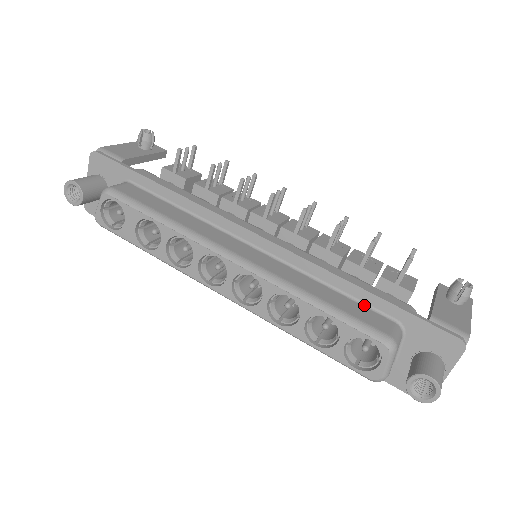
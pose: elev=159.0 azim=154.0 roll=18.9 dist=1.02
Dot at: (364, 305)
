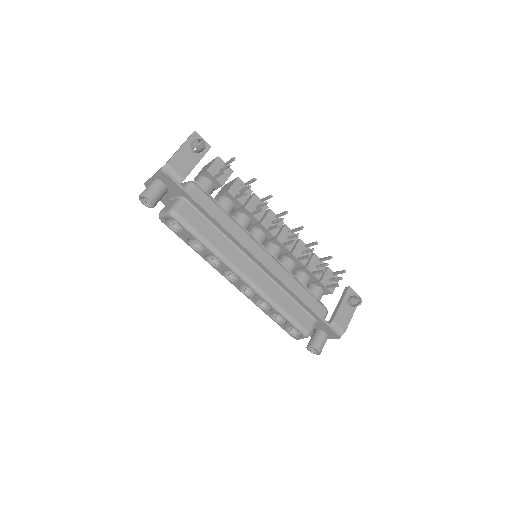
Dot at: (304, 309)
